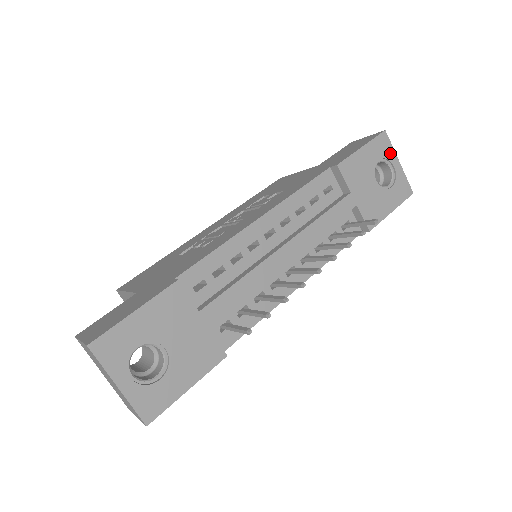
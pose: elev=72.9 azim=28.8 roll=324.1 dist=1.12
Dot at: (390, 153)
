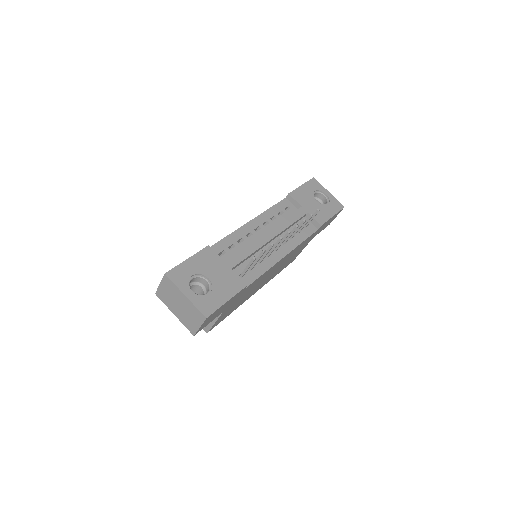
Dot at: (321, 188)
